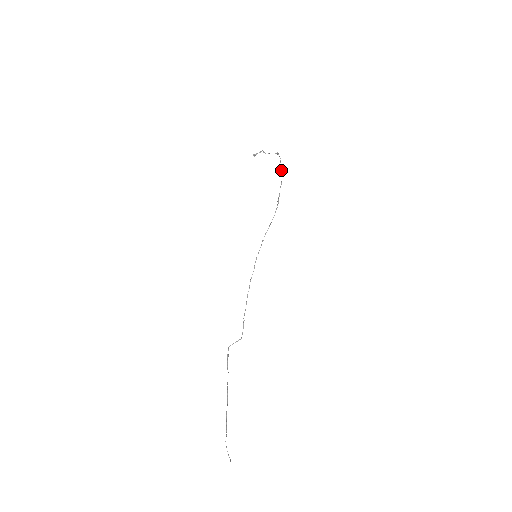
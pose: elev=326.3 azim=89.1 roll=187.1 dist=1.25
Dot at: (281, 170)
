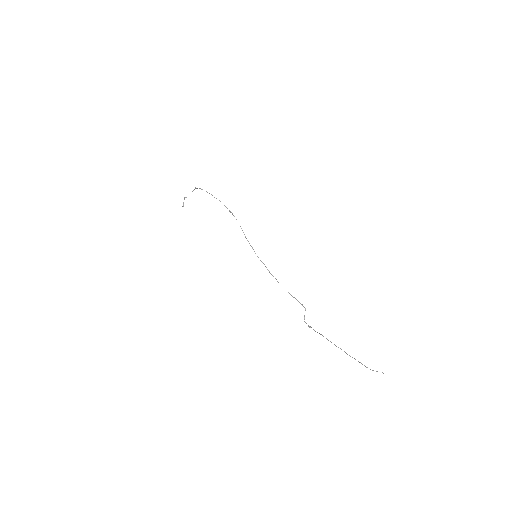
Dot at: occluded
